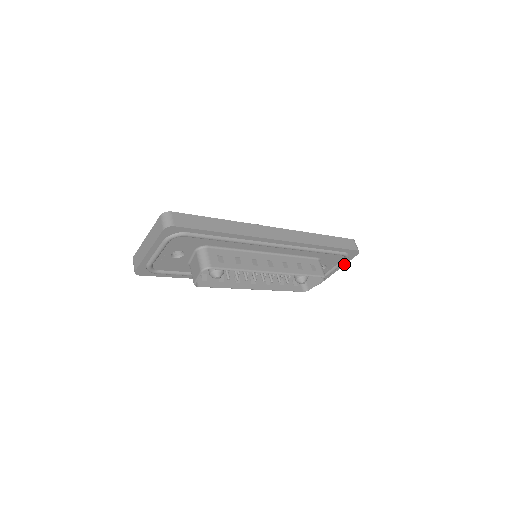
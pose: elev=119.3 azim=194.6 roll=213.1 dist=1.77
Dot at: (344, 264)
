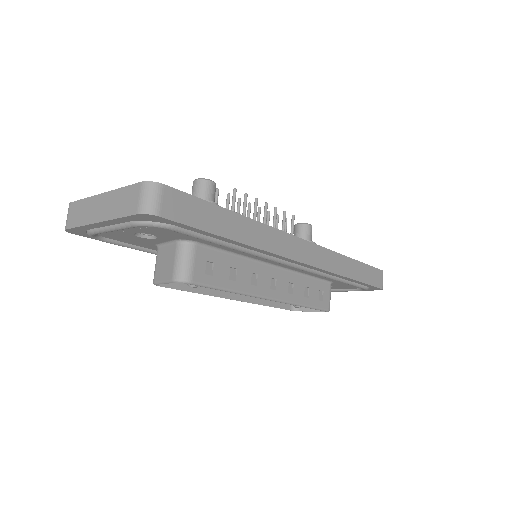
Dot at: occluded
